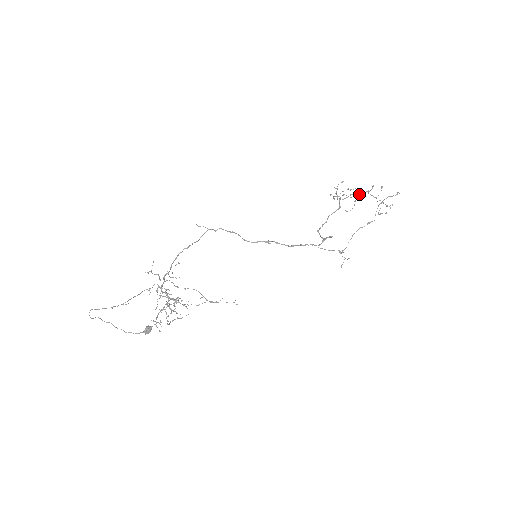
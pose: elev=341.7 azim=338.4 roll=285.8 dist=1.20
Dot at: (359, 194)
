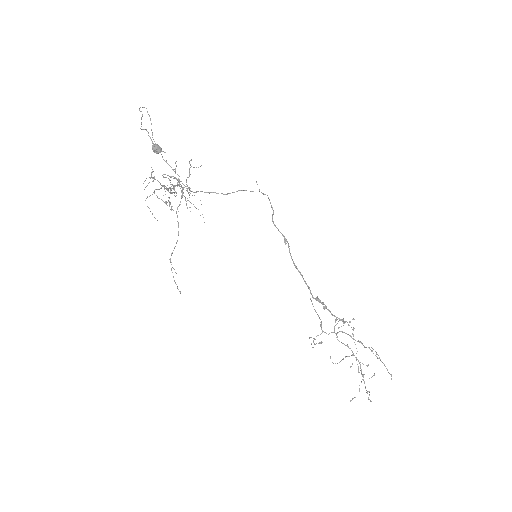
Dot at: (353, 354)
